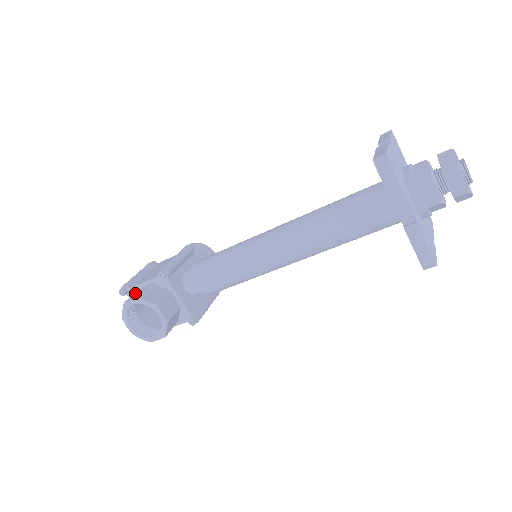
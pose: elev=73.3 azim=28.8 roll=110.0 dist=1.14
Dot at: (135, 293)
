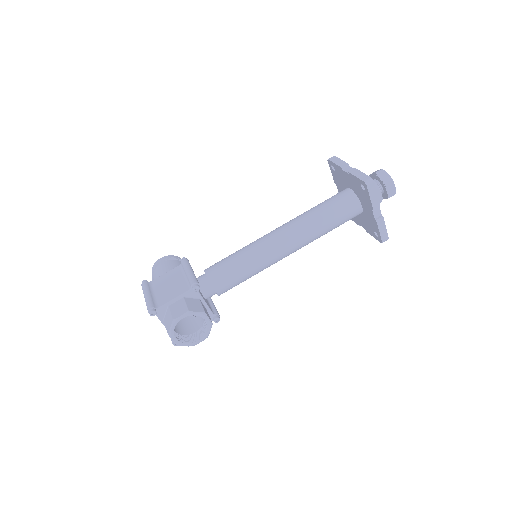
Dot at: (173, 309)
